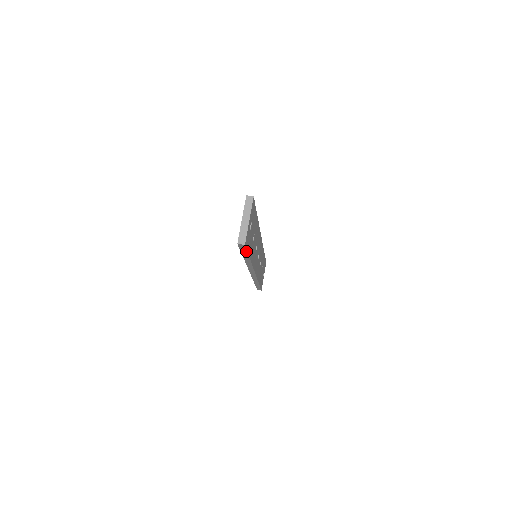
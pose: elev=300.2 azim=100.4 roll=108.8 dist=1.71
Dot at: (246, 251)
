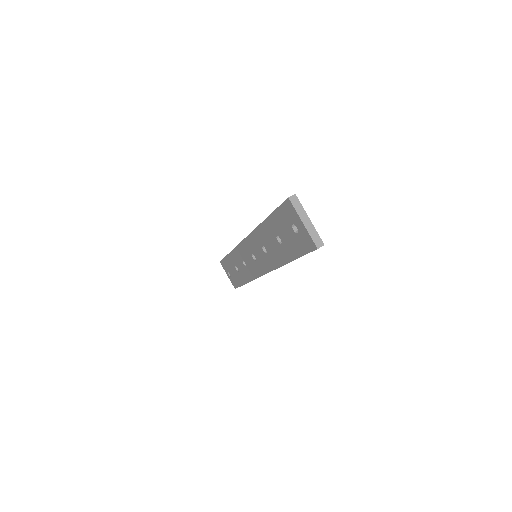
Dot at: occluded
